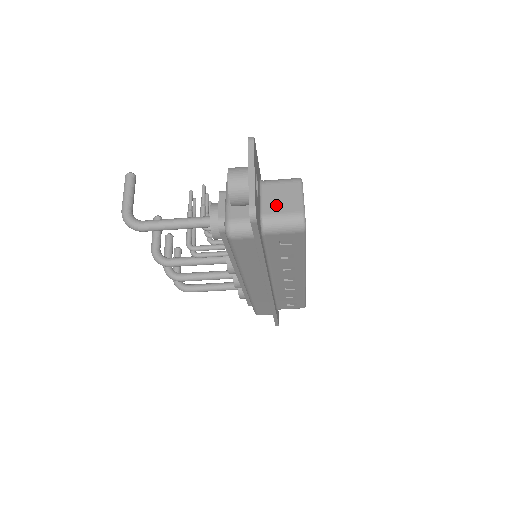
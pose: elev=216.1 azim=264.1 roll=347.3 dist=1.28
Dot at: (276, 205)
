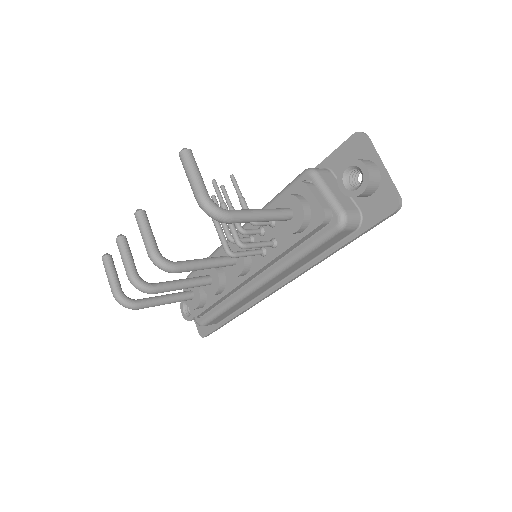
Dot at: occluded
